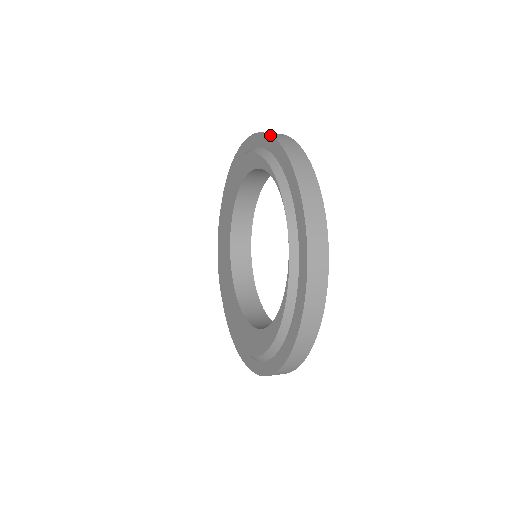
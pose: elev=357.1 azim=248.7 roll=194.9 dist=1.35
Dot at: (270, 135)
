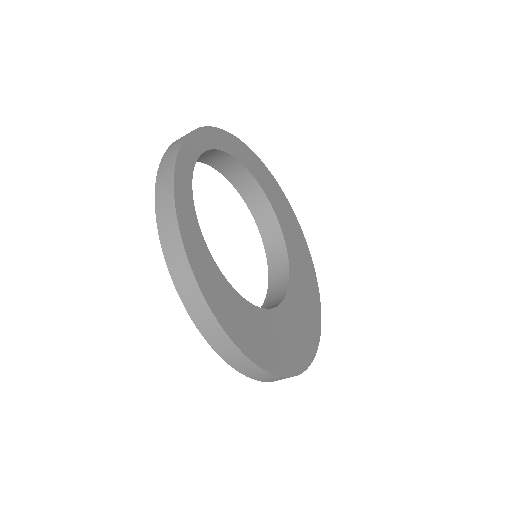
Dot at: occluded
